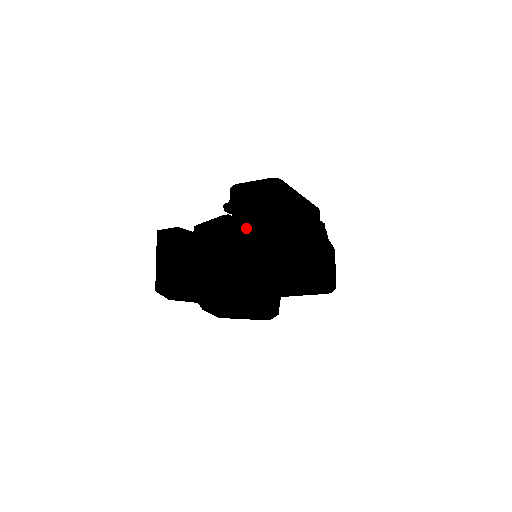
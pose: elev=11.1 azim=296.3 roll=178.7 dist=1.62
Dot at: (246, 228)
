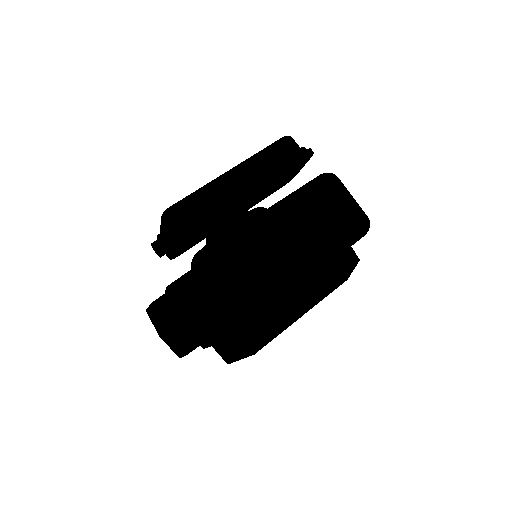
Dot at: occluded
